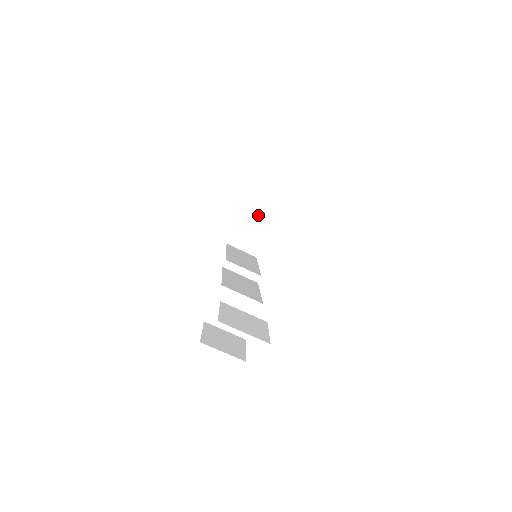
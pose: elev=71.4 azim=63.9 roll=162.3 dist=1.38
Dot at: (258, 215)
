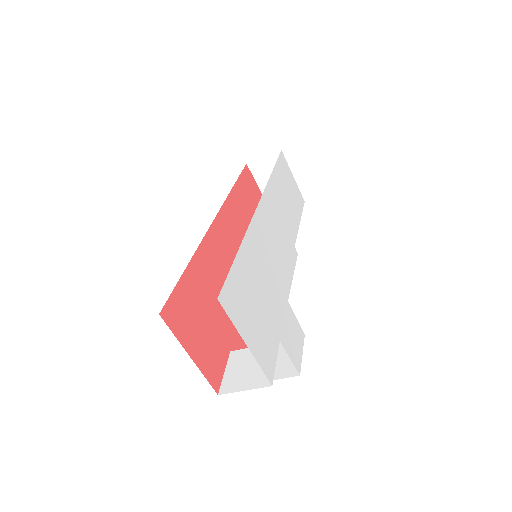
Dot at: (269, 170)
